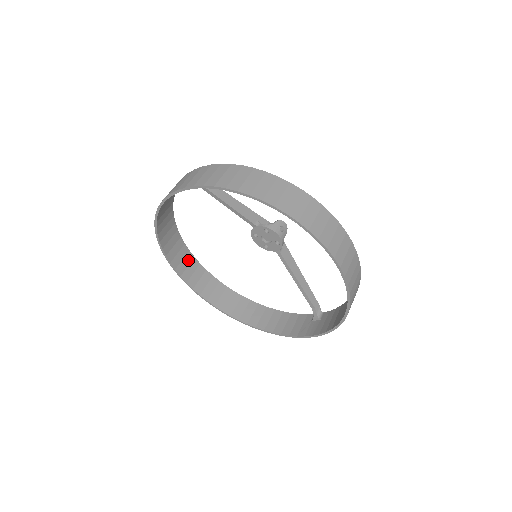
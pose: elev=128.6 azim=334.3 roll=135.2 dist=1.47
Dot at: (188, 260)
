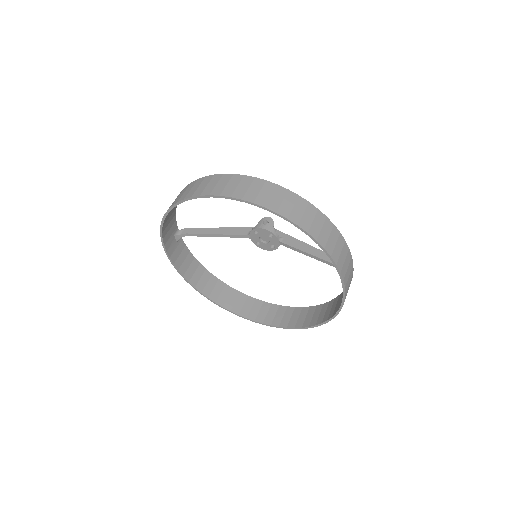
Dot at: (250, 303)
